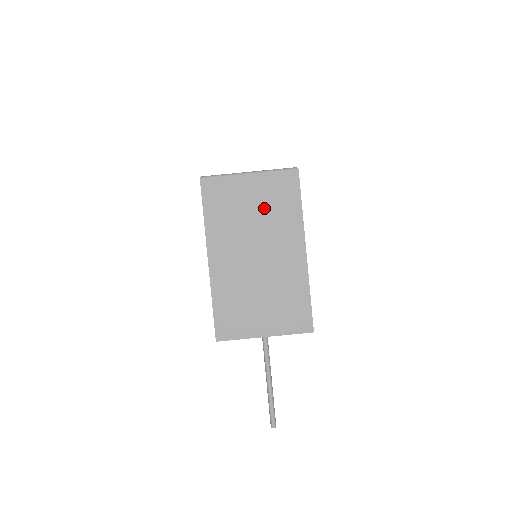
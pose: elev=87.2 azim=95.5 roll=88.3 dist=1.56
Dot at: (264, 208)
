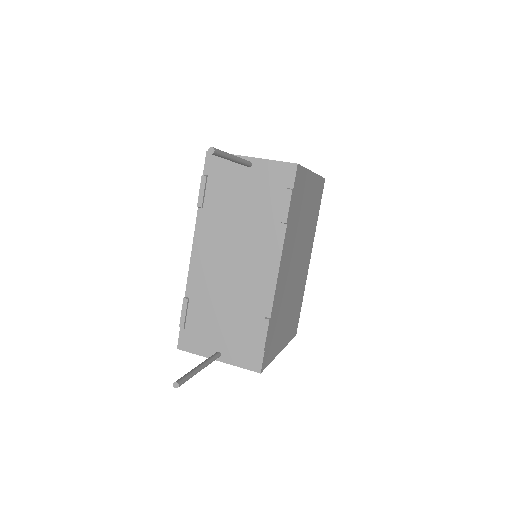
Dot at: occluded
